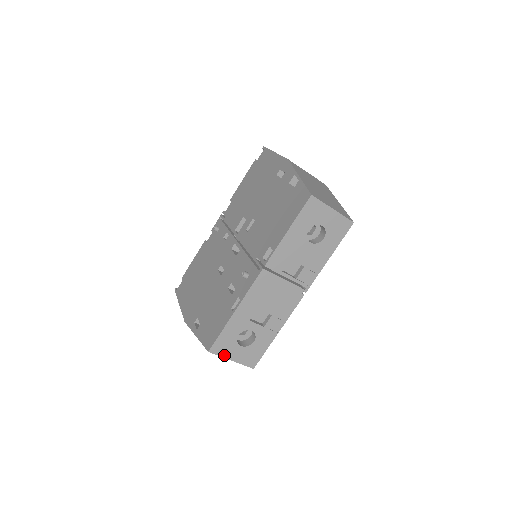
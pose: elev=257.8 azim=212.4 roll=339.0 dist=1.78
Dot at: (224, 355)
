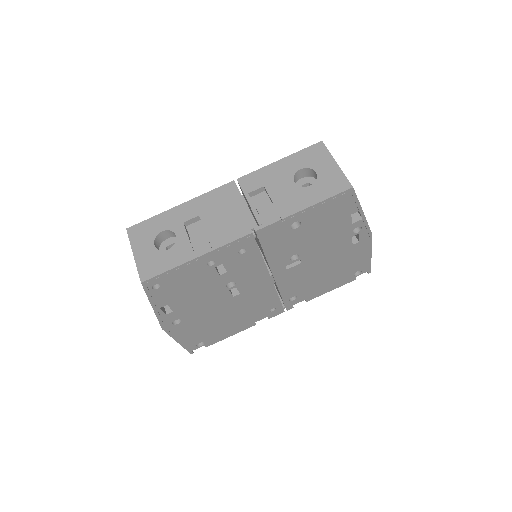
Dot at: (134, 243)
